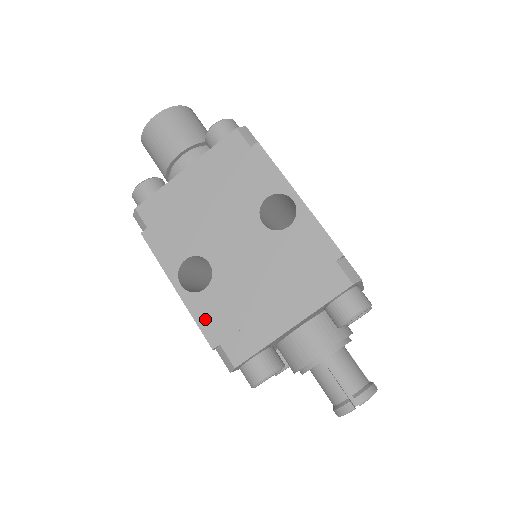
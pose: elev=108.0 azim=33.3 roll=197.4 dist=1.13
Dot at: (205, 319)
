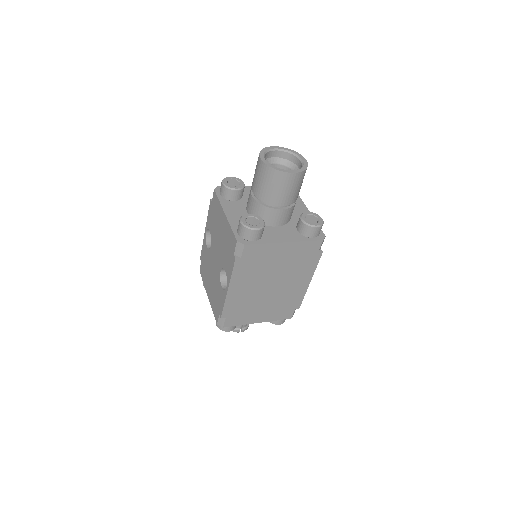
Dot at: (203, 251)
